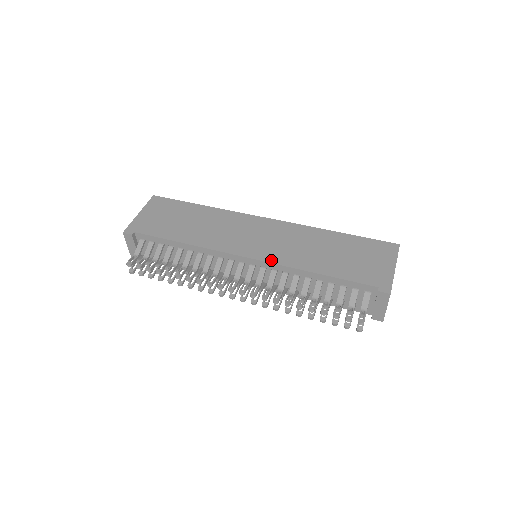
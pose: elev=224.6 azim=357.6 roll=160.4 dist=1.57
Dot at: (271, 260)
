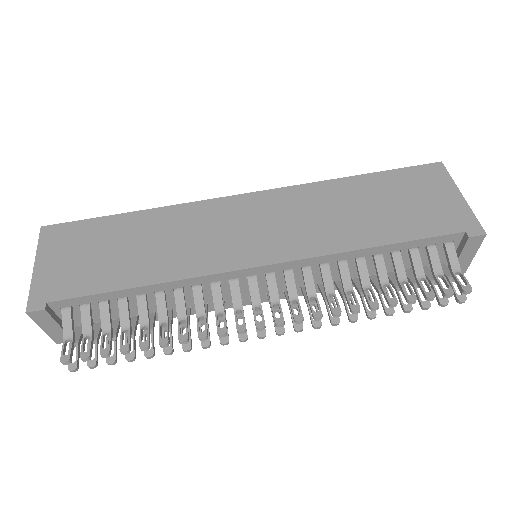
Dot at: (298, 255)
